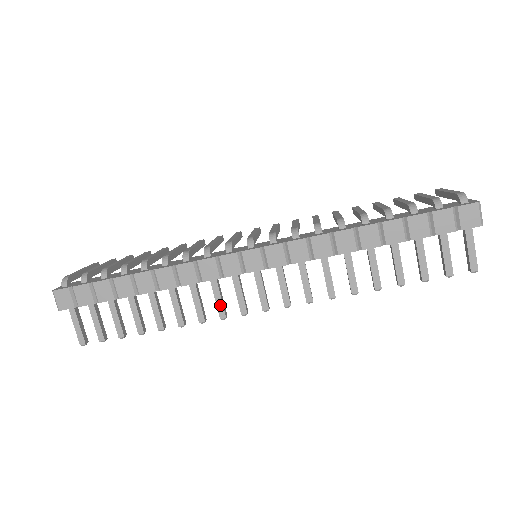
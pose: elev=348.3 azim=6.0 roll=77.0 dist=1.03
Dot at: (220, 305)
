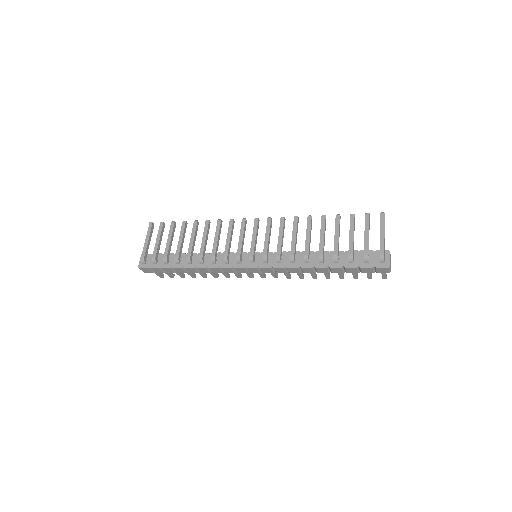
Dot at: (237, 275)
